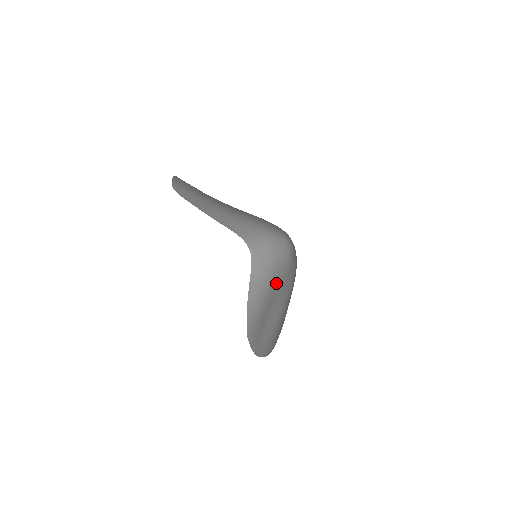
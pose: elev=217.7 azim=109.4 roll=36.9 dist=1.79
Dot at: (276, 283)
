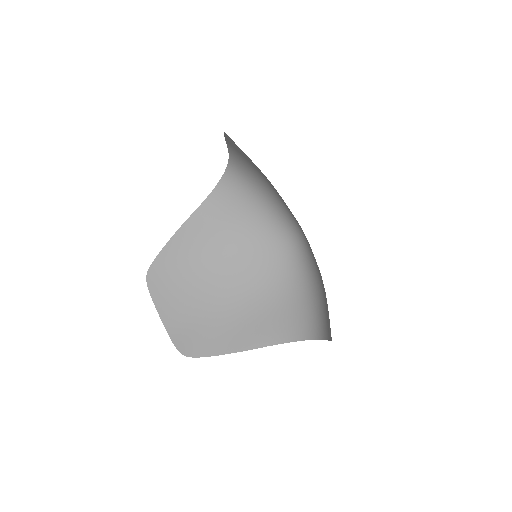
Dot at: occluded
